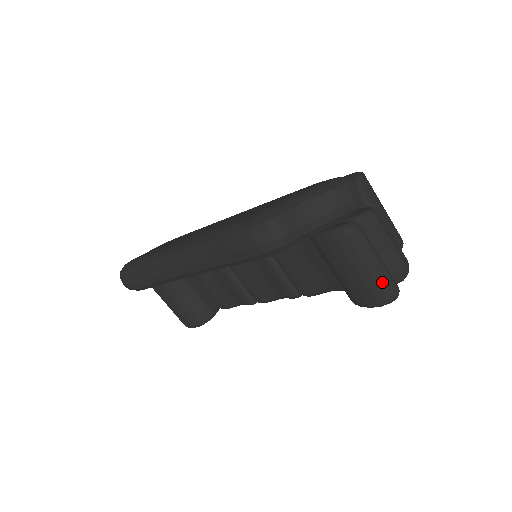
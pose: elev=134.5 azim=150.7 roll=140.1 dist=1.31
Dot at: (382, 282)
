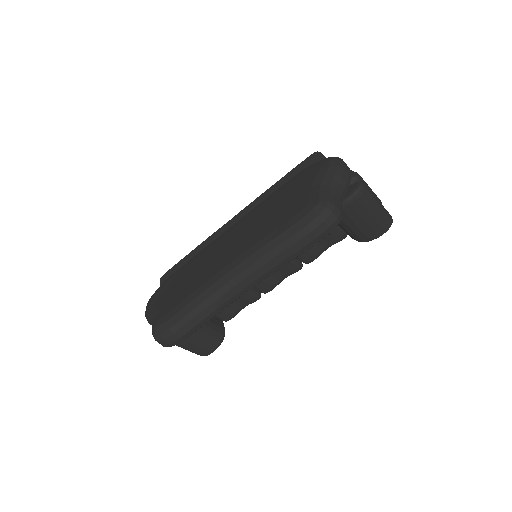
Dot at: (385, 215)
